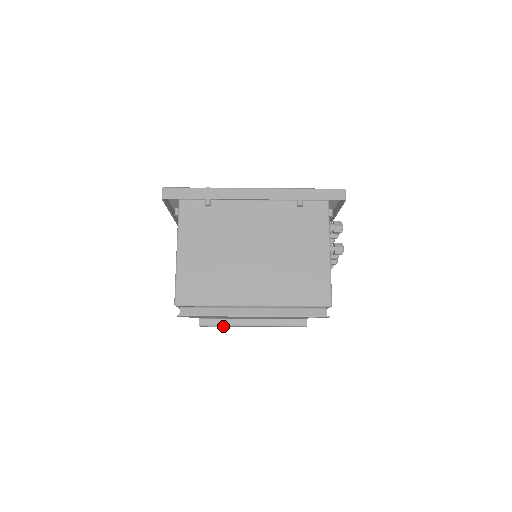
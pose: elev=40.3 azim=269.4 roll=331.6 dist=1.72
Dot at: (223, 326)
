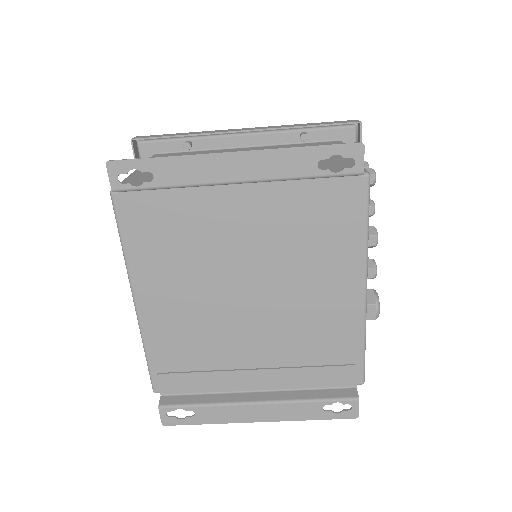
Dot at: (203, 414)
